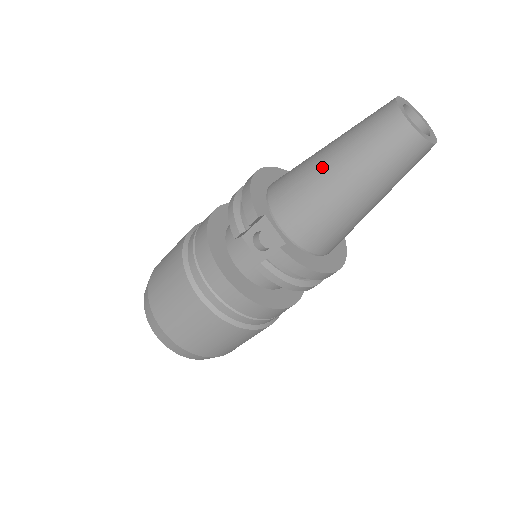
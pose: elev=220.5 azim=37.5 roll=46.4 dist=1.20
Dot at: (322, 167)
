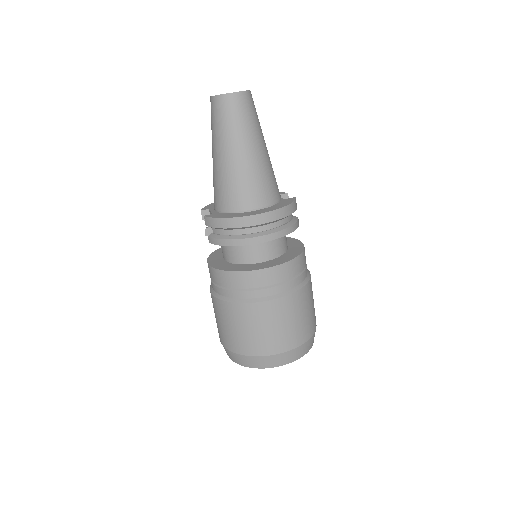
Dot at: occluded
